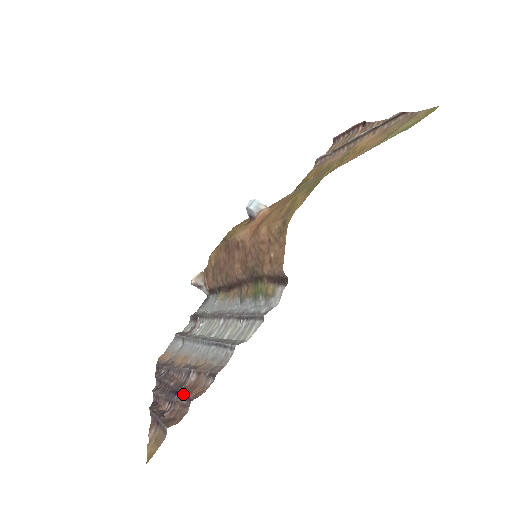
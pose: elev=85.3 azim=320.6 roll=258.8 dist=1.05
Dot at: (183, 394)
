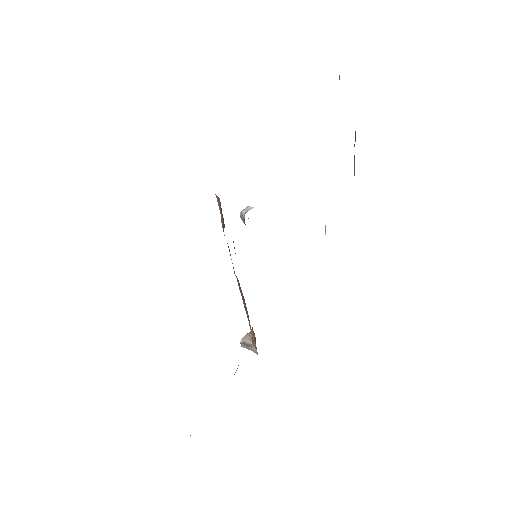
Dot at: occluded
